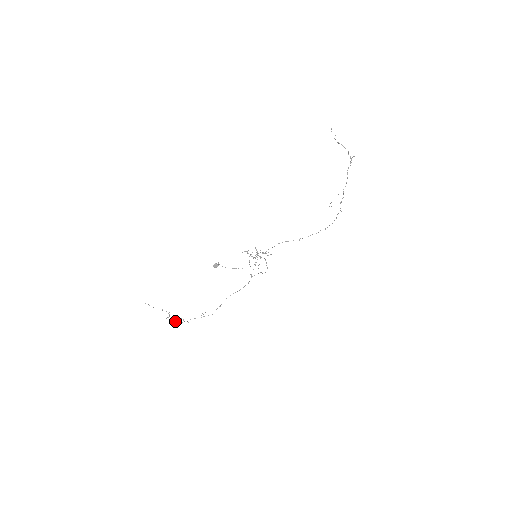
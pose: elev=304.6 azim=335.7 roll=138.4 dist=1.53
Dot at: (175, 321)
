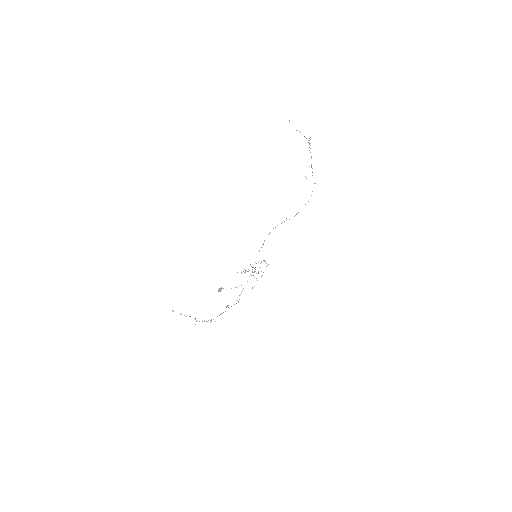
Dot at: (204, 320)
